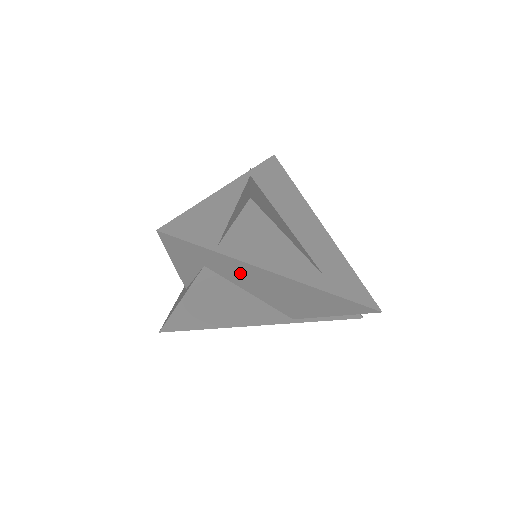
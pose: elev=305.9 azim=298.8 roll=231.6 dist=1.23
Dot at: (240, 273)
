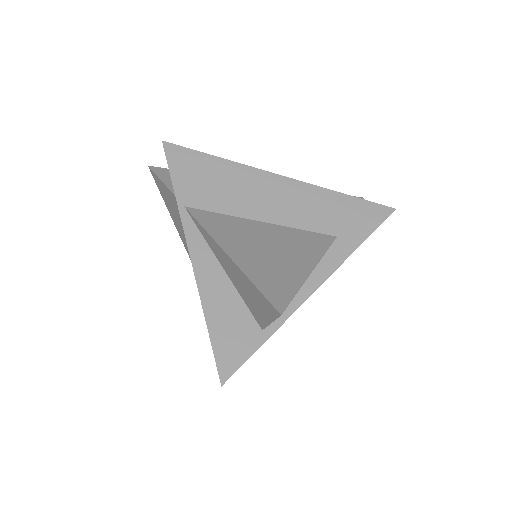
Dot at: occluded
